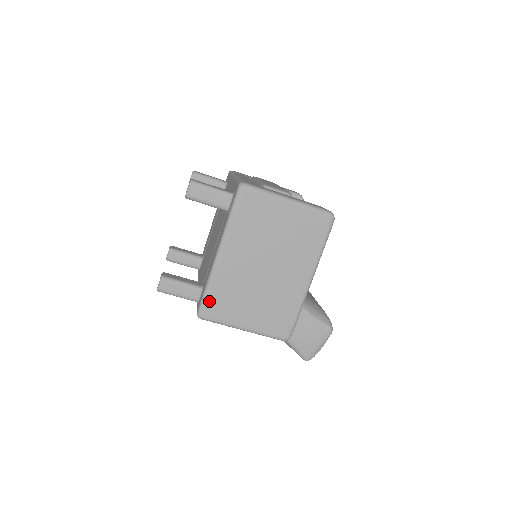
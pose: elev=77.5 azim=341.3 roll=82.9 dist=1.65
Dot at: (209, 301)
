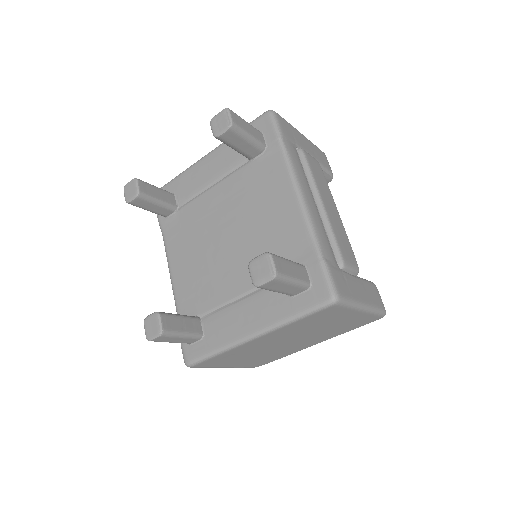
Dot at: (209, 361)
